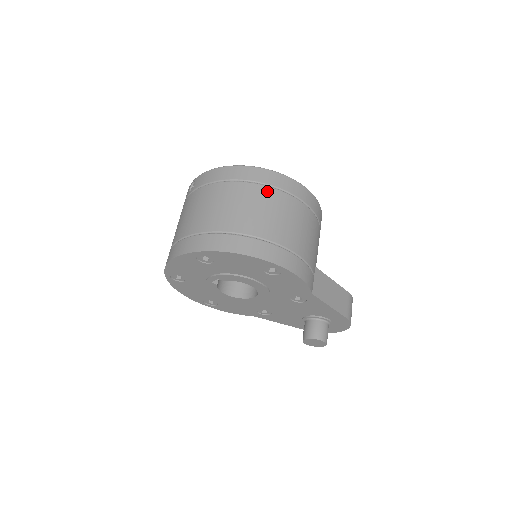
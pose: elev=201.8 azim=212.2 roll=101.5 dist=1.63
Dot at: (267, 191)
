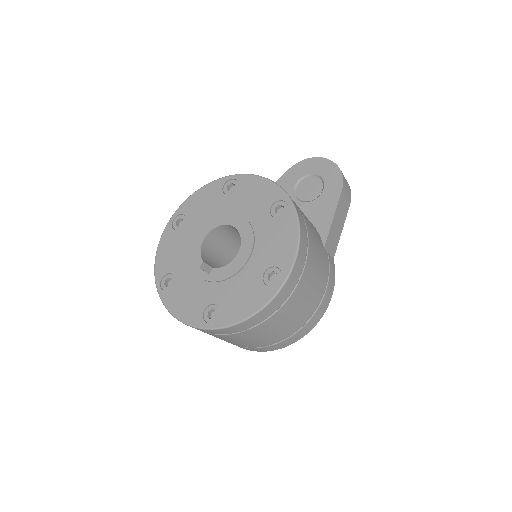
Dot at: (277, 316)
